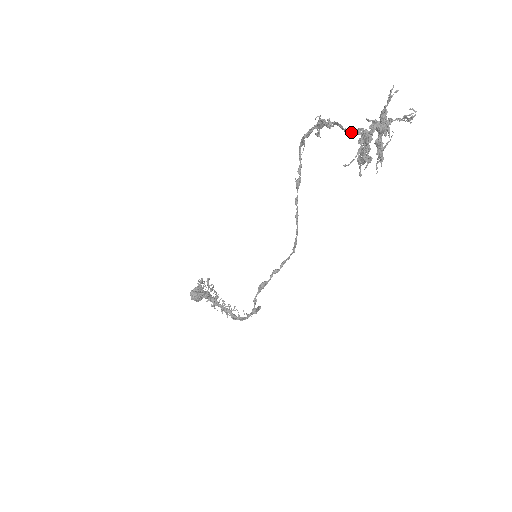
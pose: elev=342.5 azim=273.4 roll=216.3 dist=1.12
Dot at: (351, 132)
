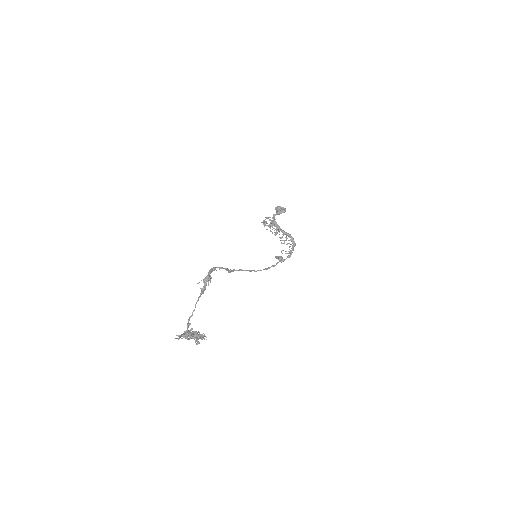
Dot at: (188, 321)
